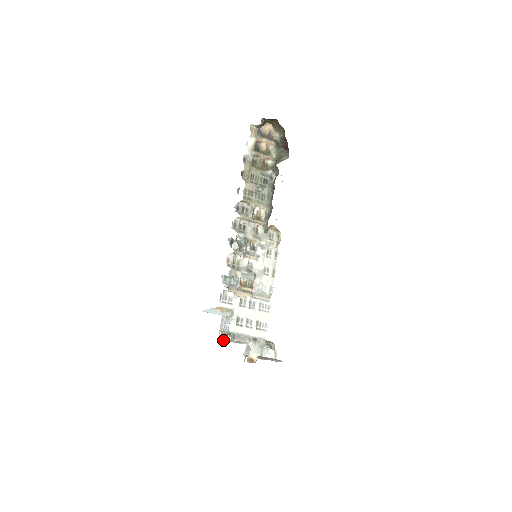
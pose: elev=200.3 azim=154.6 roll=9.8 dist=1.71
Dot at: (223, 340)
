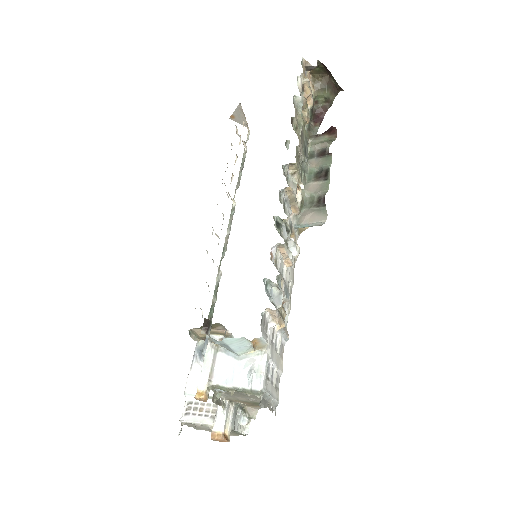
Dot at: (207, 398)
